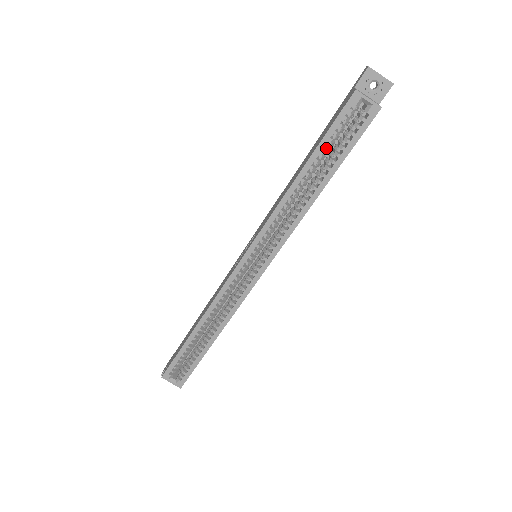
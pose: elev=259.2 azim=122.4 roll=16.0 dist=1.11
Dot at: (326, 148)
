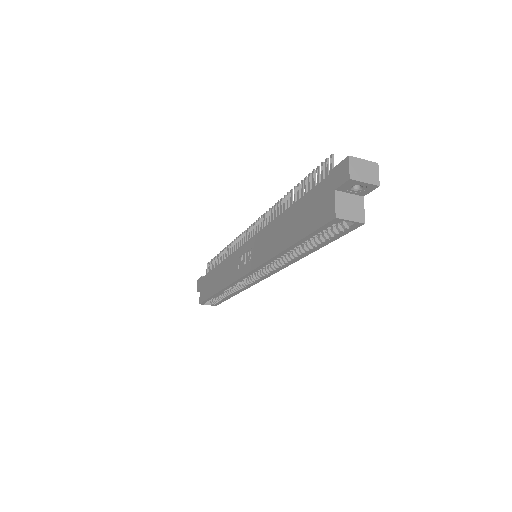
Dot at: occluded
